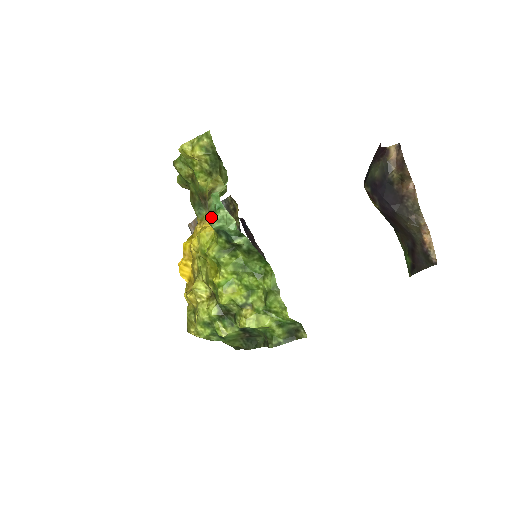
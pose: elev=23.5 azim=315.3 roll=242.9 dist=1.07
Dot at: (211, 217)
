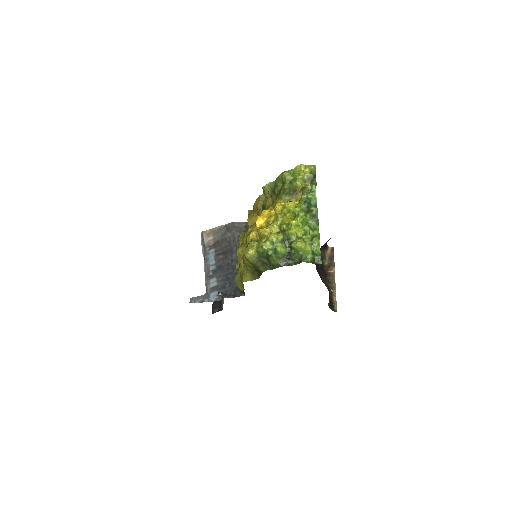
Dot at: (306, 194)
